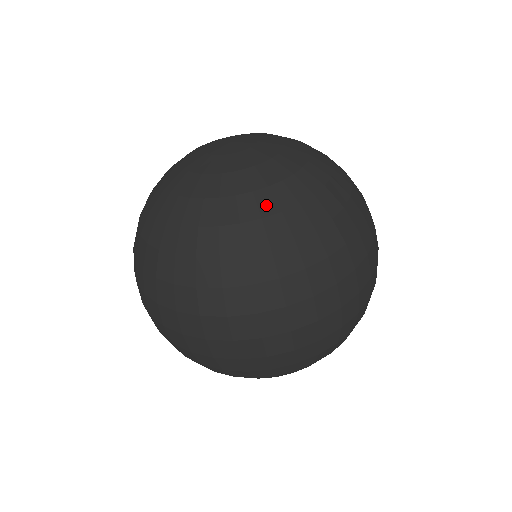
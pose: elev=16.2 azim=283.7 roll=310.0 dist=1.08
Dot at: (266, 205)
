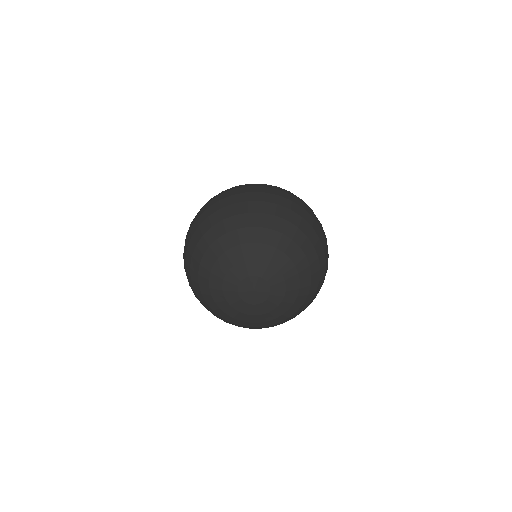
Dot at: occluded
